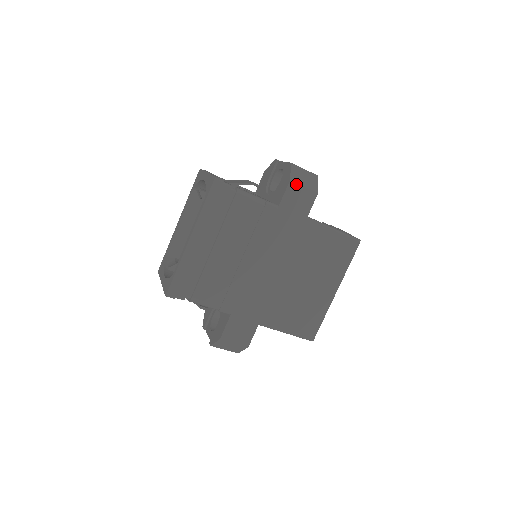
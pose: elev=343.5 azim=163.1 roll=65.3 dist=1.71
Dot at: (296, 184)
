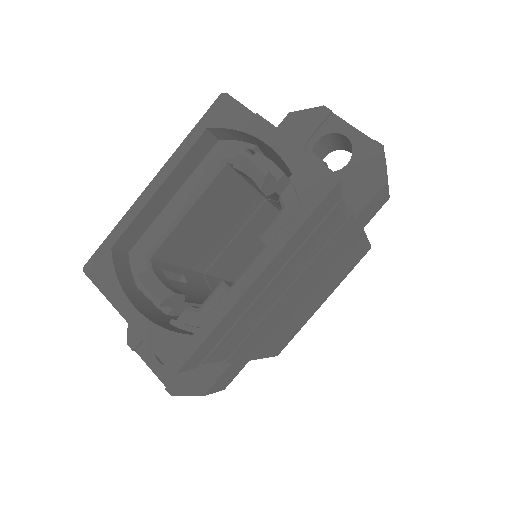
Dot at: (386, 187)
